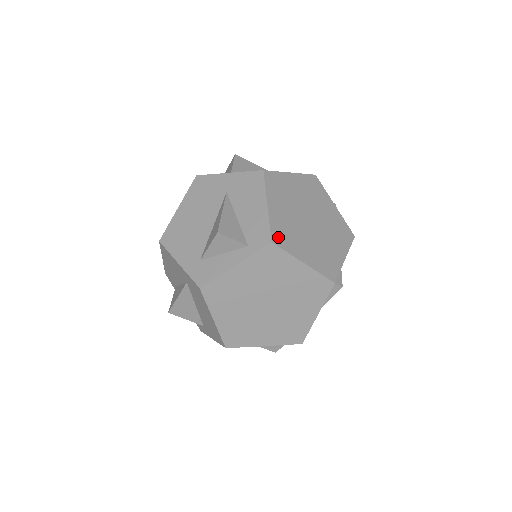
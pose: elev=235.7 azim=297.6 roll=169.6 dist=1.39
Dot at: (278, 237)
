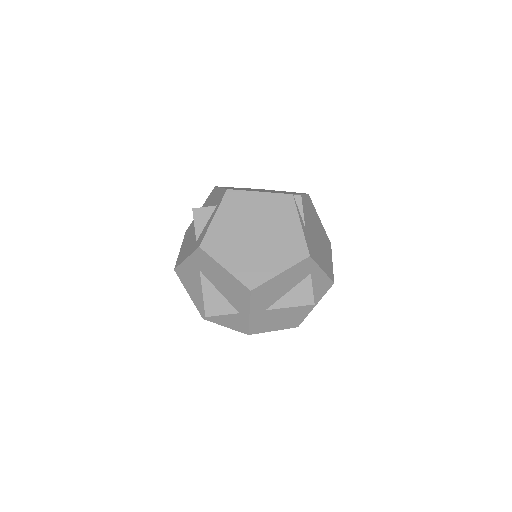
Dot at: occluded
